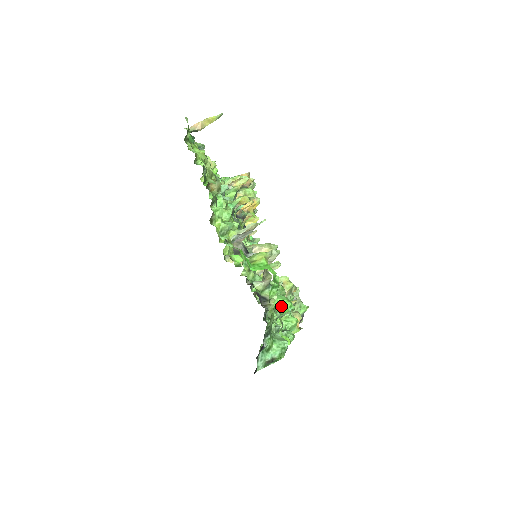
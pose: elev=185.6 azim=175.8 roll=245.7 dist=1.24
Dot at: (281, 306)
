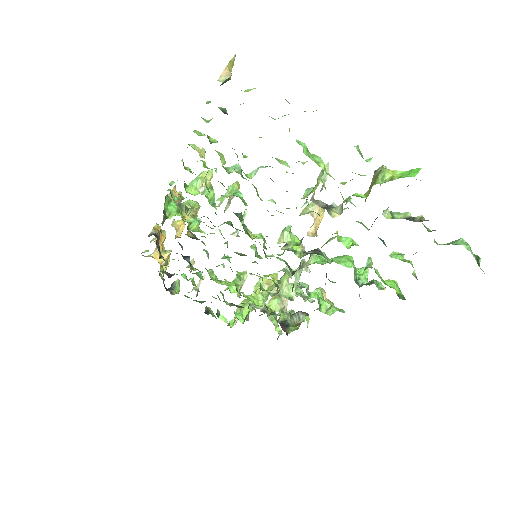
Dot at: (352, 261)
